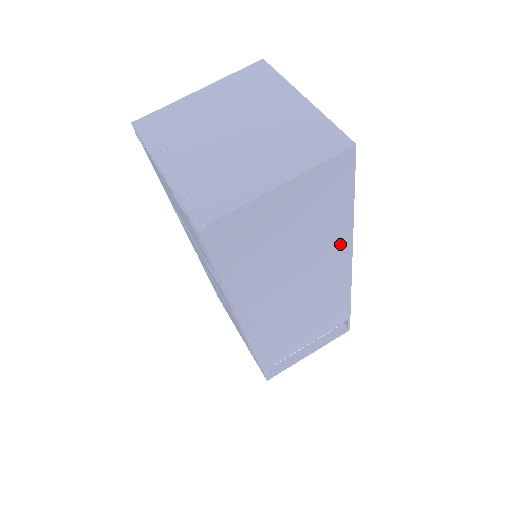
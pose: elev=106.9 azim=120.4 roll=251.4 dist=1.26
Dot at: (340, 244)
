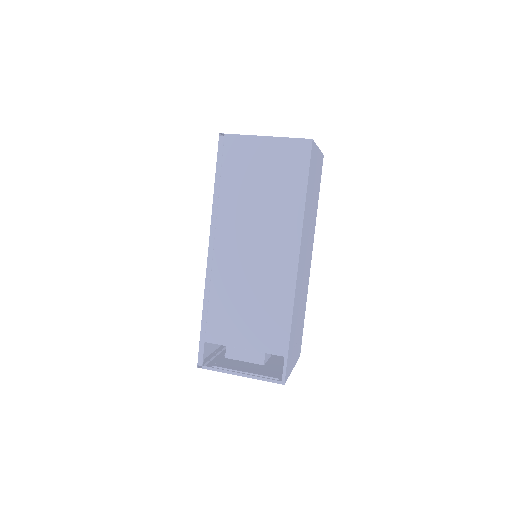
Dot at: (292, 226)
